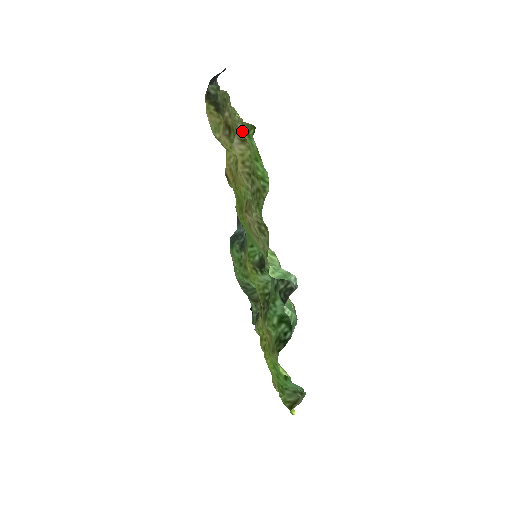
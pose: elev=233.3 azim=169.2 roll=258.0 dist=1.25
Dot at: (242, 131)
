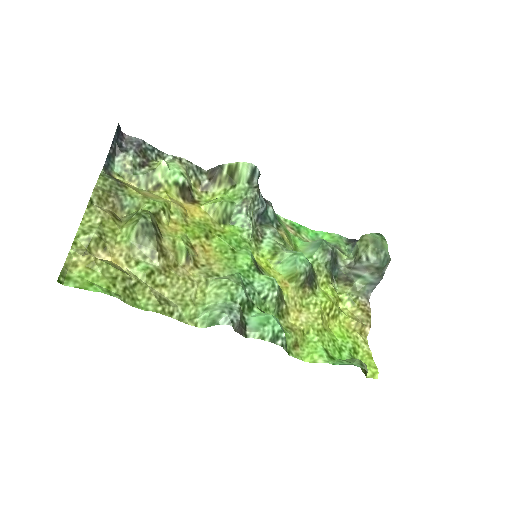
Dot at: (84, 255)
